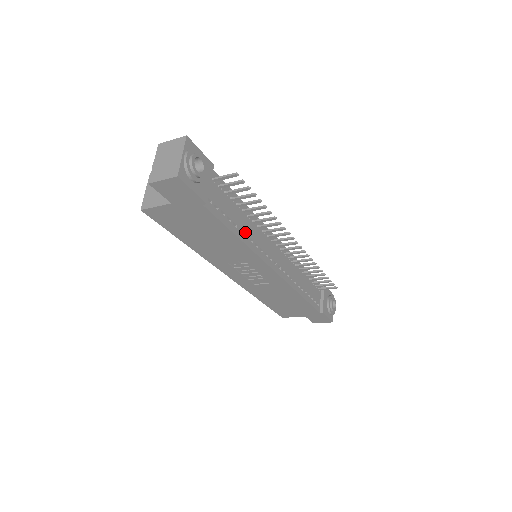
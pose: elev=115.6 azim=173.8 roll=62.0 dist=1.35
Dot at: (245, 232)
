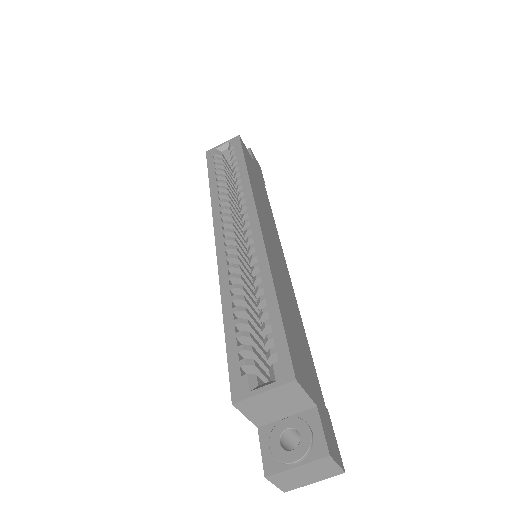
Dot at: occluded
